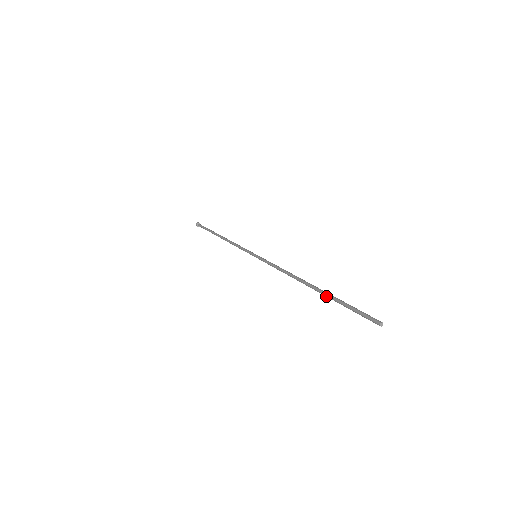
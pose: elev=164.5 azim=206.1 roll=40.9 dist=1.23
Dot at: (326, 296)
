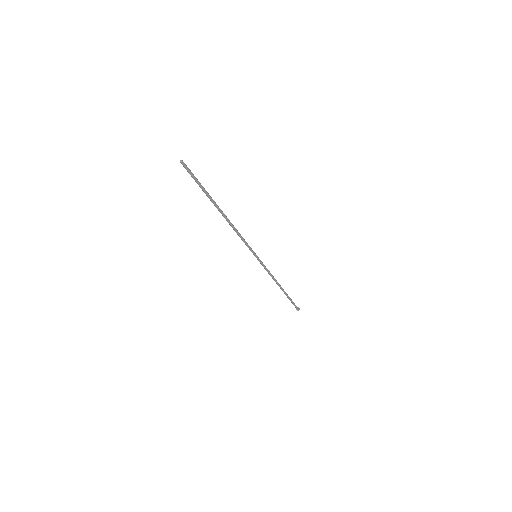
Dot at: (210, 199)
